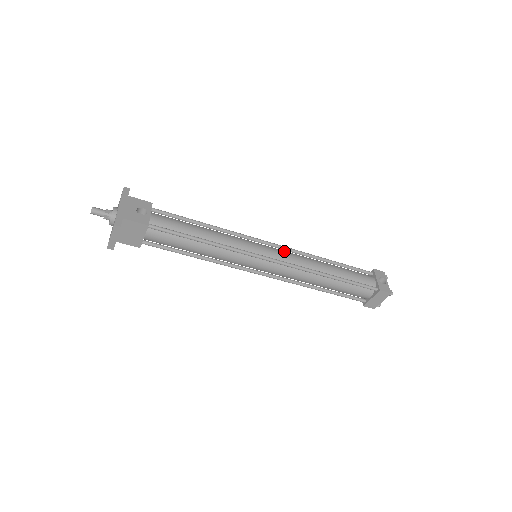
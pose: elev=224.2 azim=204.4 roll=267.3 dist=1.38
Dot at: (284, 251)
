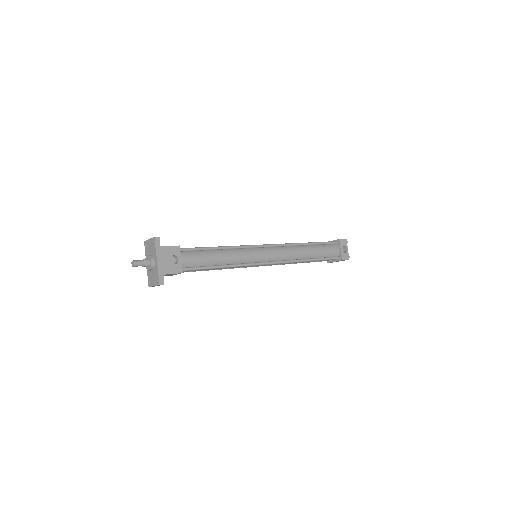
Dot at: (277, 249)
